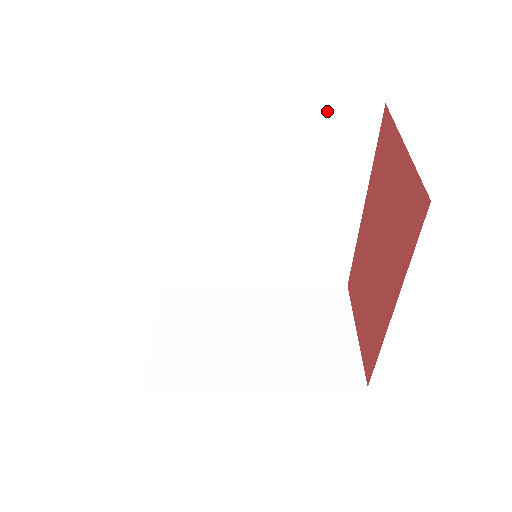
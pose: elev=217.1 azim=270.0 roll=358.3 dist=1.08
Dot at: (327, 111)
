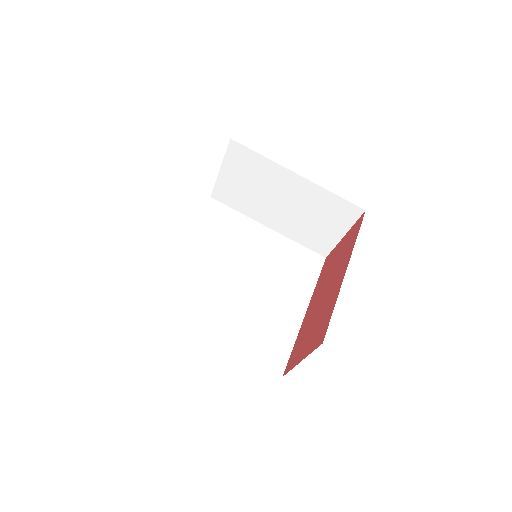
Dot at: (299, 248)
